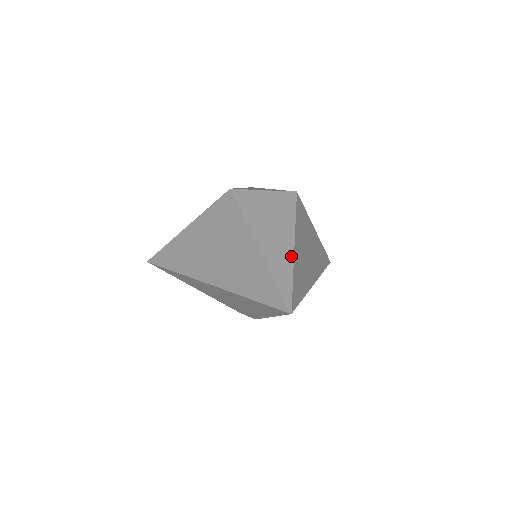
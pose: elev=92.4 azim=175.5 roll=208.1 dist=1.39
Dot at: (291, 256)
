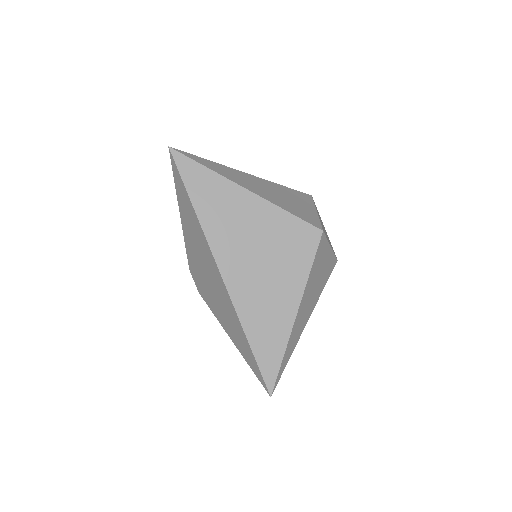
Dot at: (300, 335)
